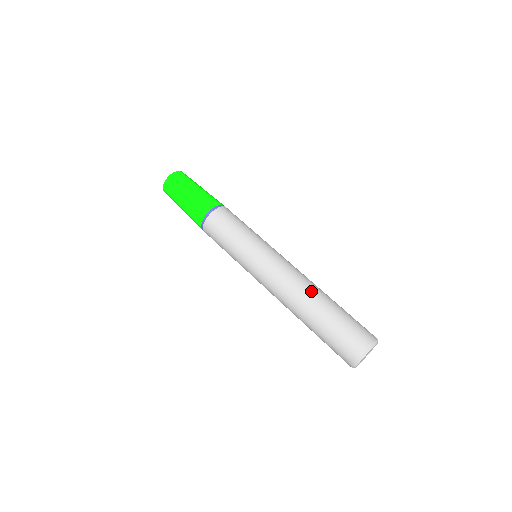
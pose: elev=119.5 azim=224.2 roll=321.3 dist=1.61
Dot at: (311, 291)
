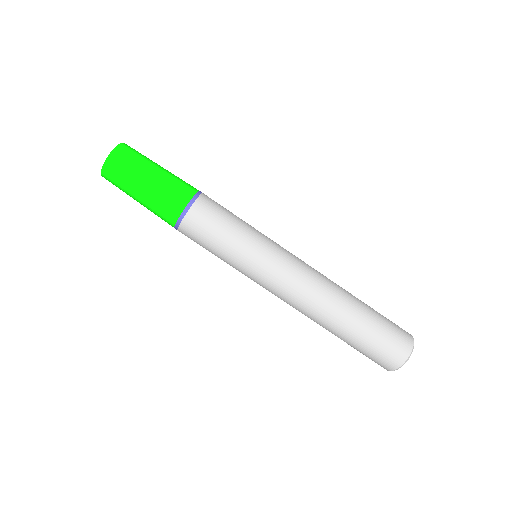
Dot at: (341, 289)
